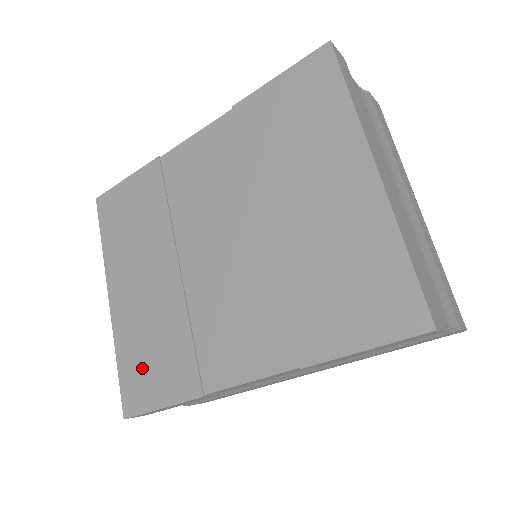
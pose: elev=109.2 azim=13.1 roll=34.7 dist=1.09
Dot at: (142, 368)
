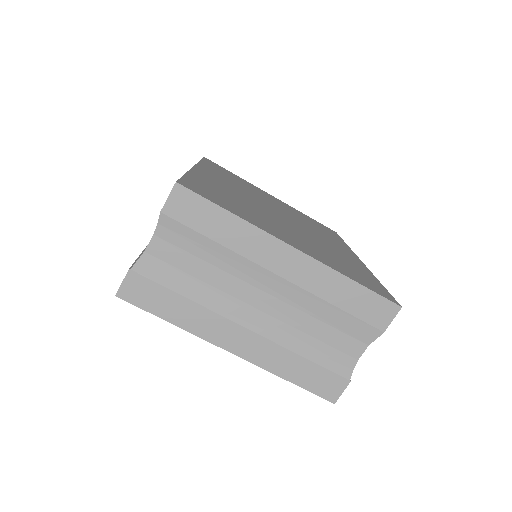
Dot at: occluded
